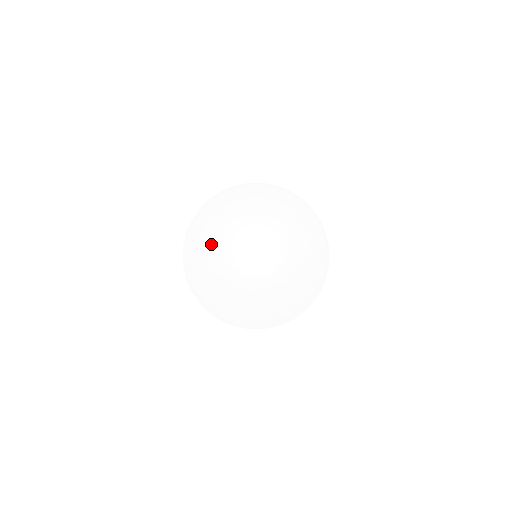
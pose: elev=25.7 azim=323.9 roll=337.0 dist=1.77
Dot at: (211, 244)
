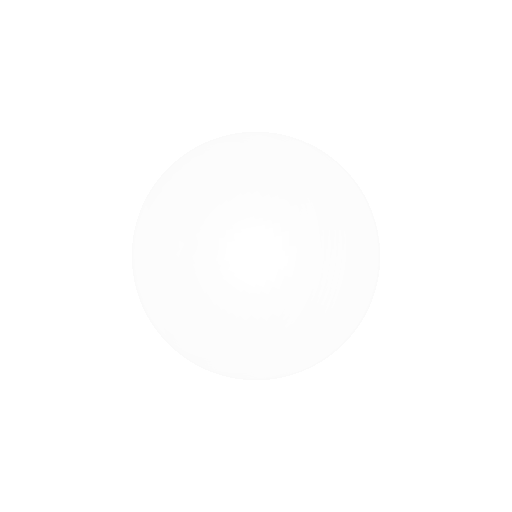
Dot at: occluded
